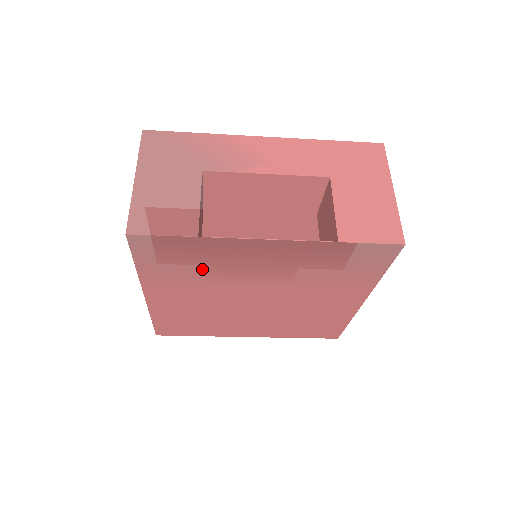
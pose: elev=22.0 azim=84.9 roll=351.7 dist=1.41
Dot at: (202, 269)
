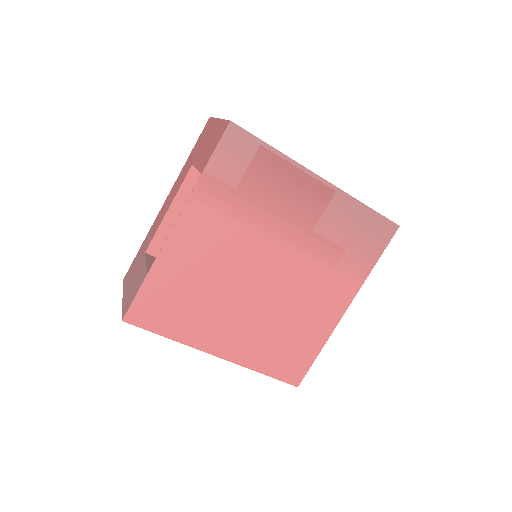
Dot at: (254, 199)
